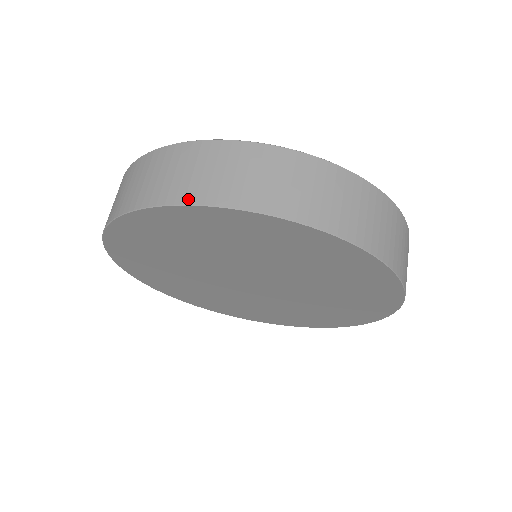
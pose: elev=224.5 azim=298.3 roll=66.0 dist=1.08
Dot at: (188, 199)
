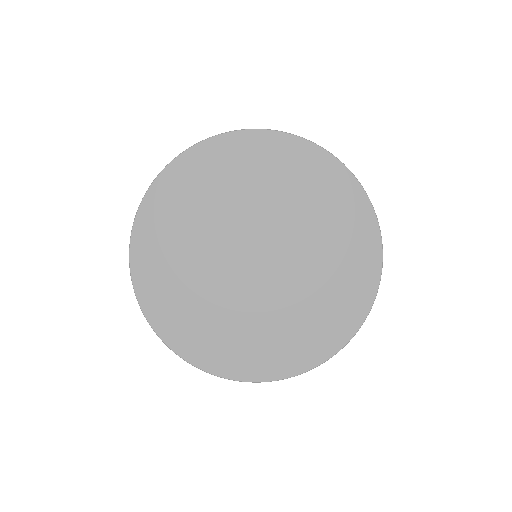
Dot at: (175, 159)
